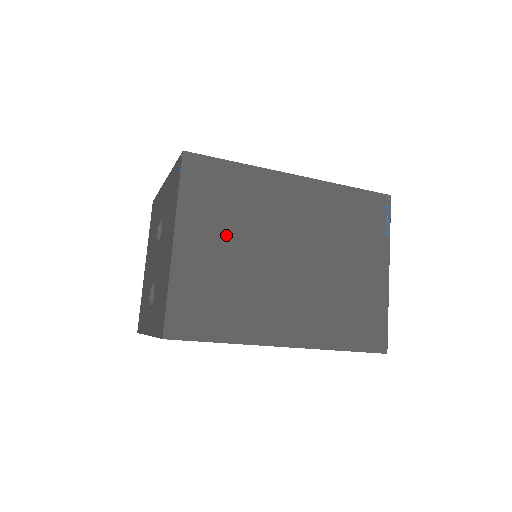
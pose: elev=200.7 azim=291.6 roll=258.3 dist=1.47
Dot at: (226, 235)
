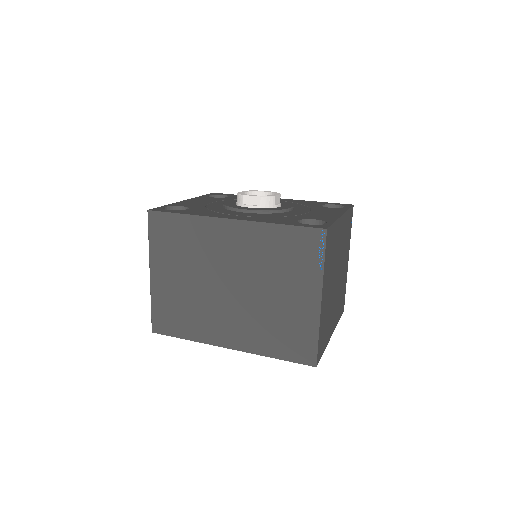
Dot at: (181, 269)
